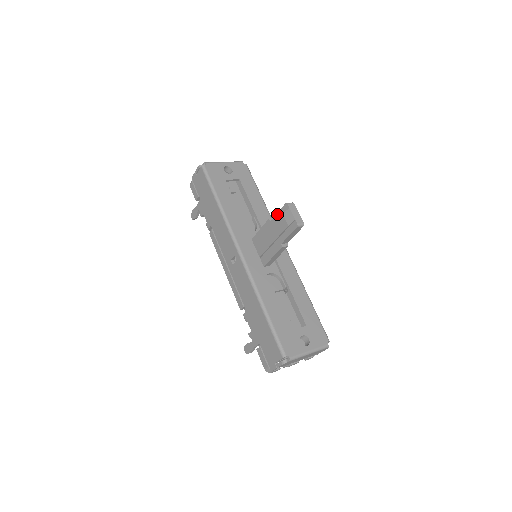
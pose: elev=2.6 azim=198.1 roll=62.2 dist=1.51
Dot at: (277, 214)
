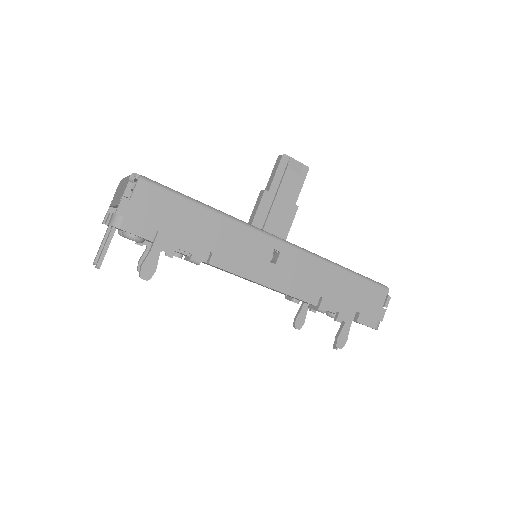
Dot at: (276, 175)
